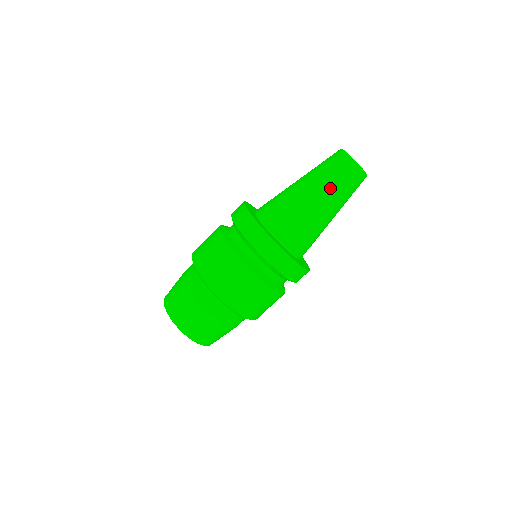
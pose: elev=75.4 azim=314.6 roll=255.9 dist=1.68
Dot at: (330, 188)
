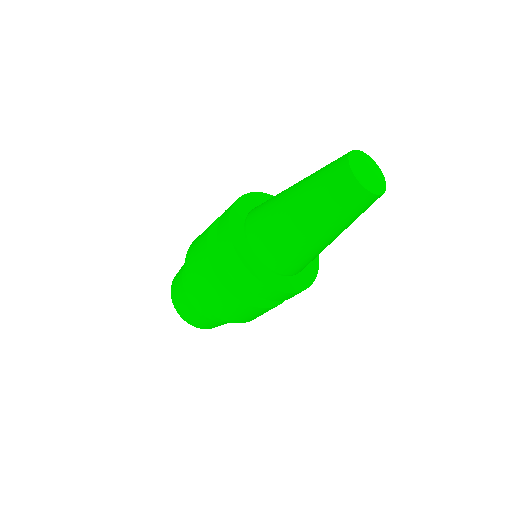
Dot at: (318, 207)
